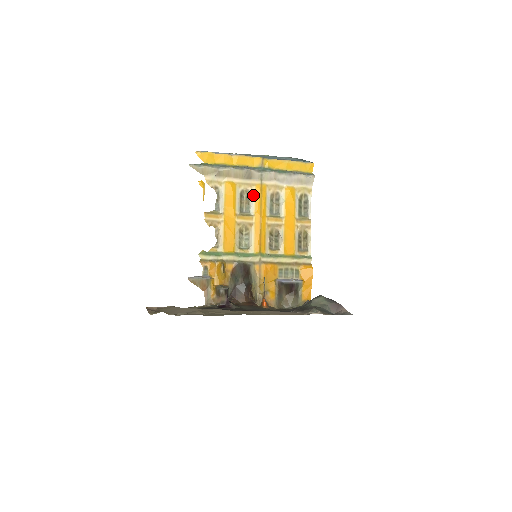
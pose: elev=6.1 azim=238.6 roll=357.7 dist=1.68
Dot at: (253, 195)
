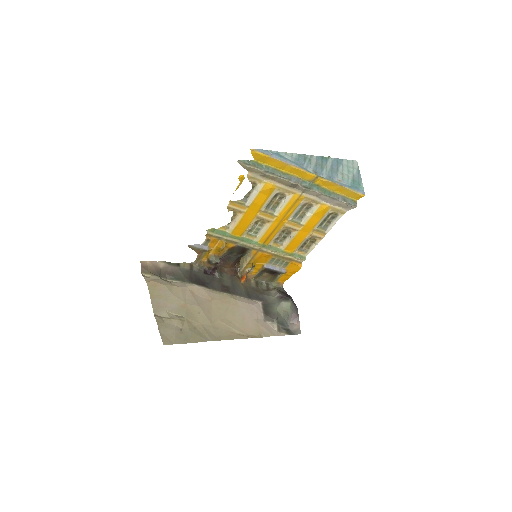
Dot at: (287, 200)
